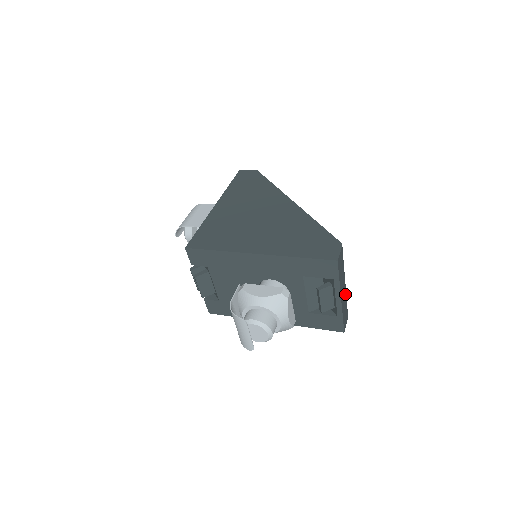
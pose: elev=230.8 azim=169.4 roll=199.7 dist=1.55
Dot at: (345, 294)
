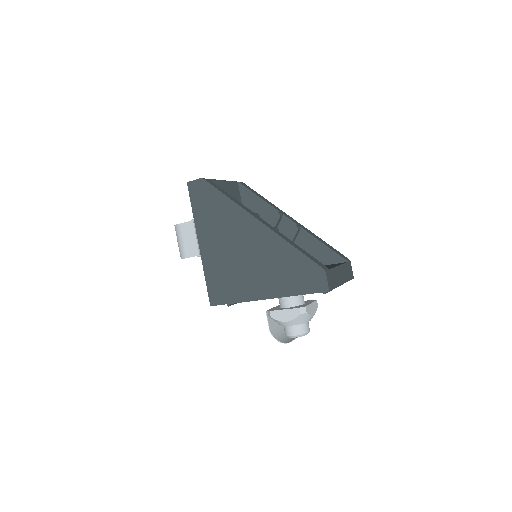
Dot at: (342, 268)
